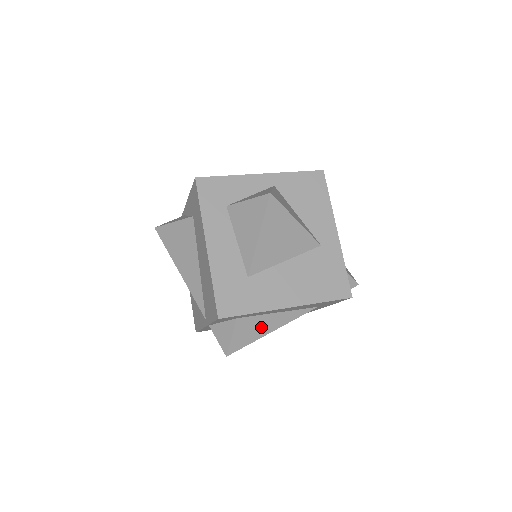
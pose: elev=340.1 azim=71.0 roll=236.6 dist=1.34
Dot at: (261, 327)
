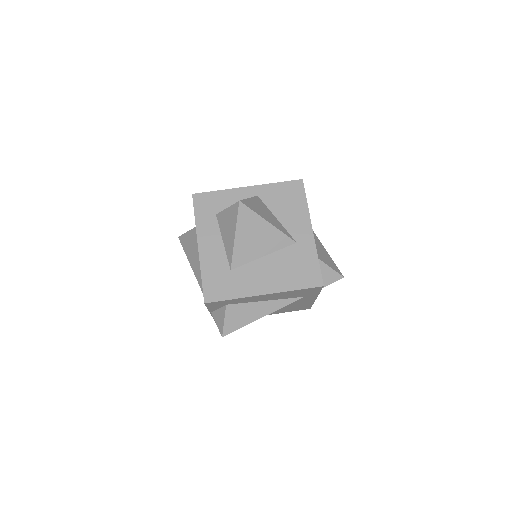
Dot at: (250, 313)
